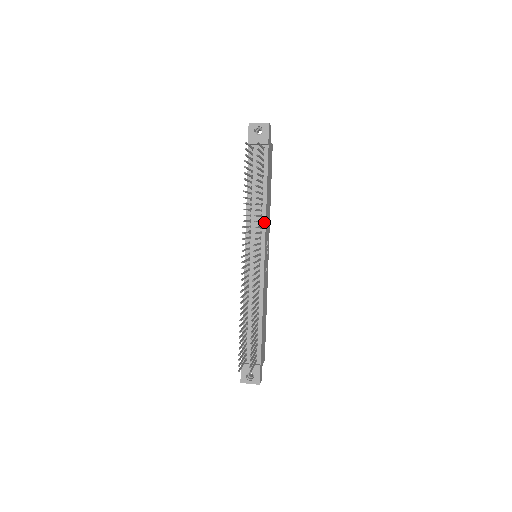
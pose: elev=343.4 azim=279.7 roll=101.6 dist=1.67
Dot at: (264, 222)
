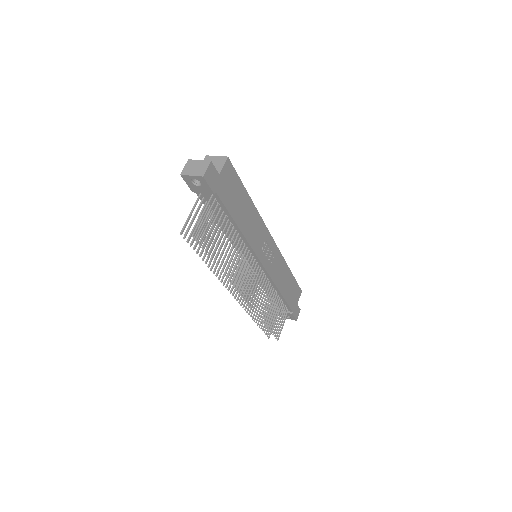
Dot at: (248, 245)
